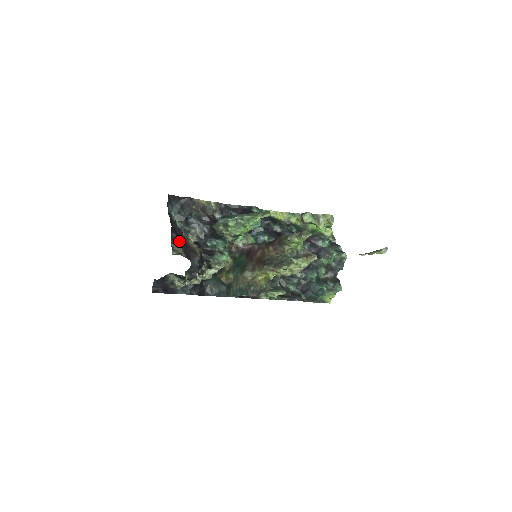
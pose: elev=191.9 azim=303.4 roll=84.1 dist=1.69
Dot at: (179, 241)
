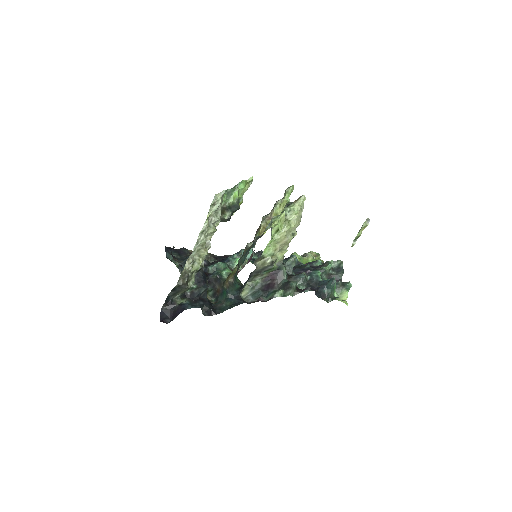
Dot at: occluded
